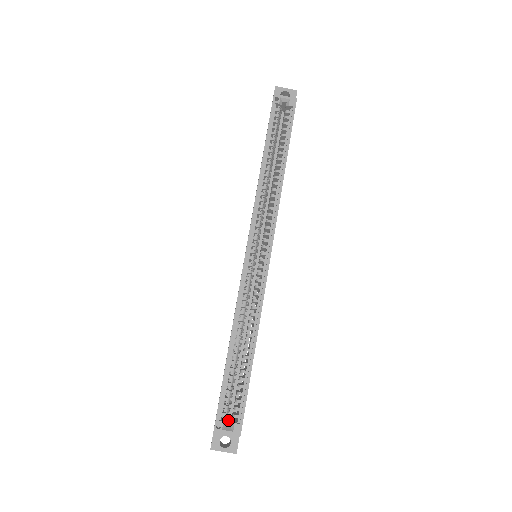
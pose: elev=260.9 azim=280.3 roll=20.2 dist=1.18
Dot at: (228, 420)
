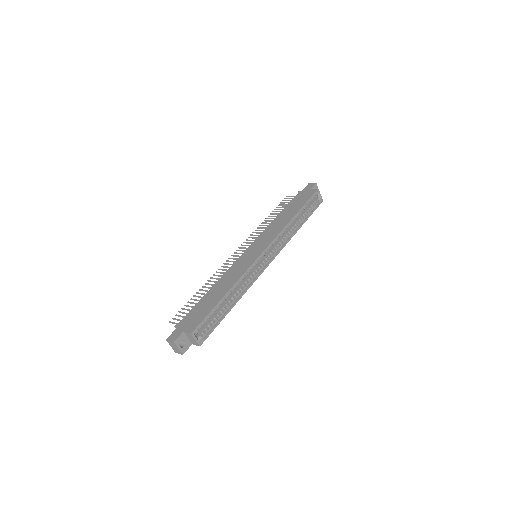
Dot at: occluded
